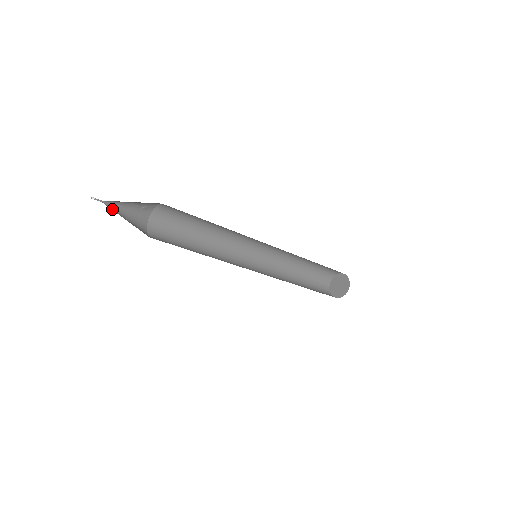
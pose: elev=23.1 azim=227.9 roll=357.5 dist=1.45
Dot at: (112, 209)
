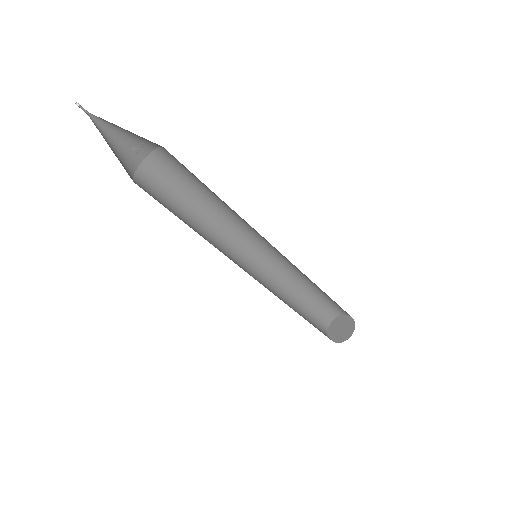
Dot at: (98, 129)
